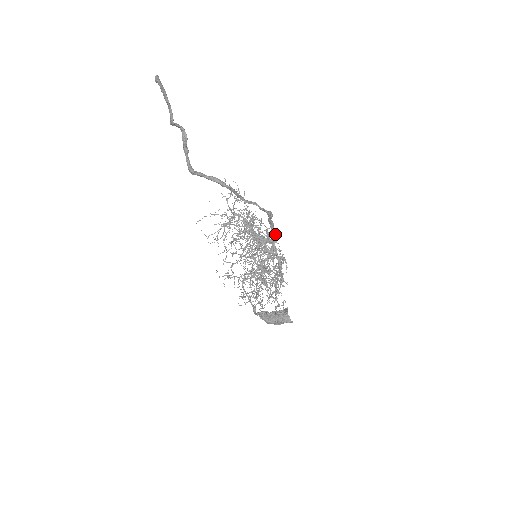
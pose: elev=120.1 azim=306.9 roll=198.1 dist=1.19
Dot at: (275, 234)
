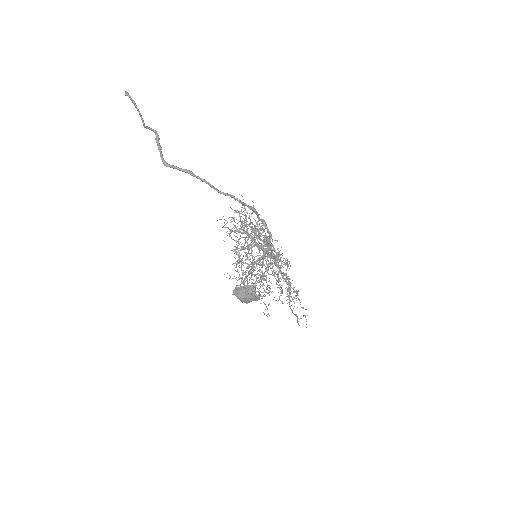
Dot at: (269, 233)
